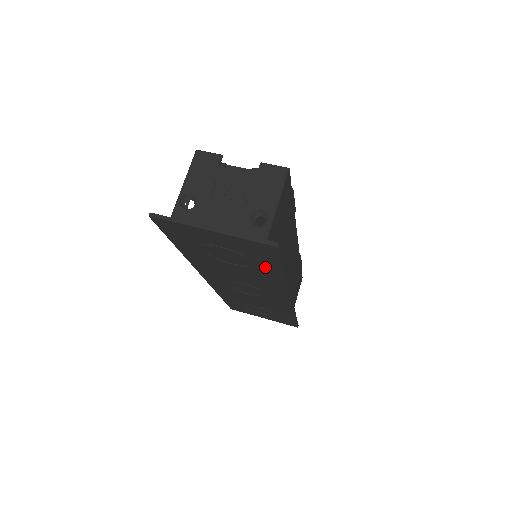
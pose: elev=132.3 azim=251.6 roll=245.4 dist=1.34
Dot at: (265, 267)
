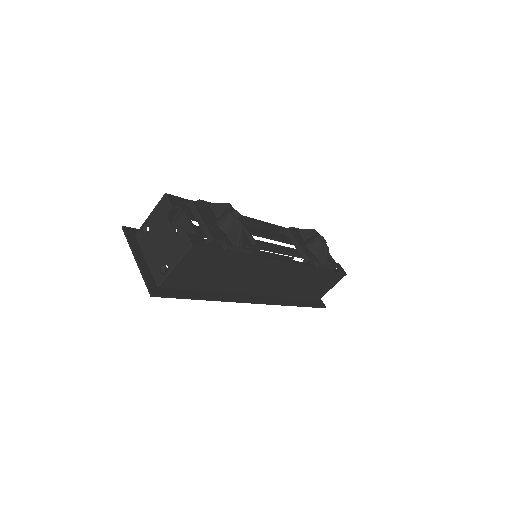
Dot at: occluded
